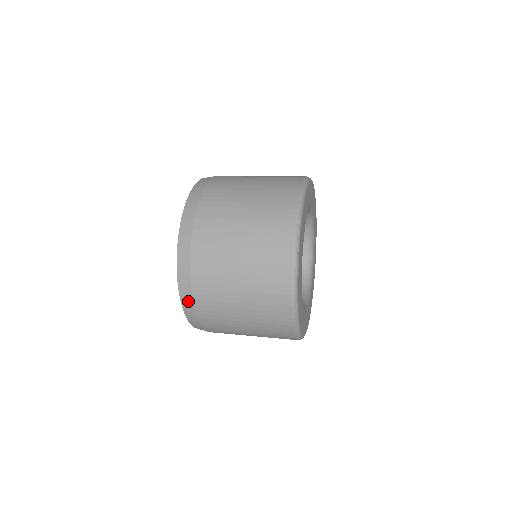
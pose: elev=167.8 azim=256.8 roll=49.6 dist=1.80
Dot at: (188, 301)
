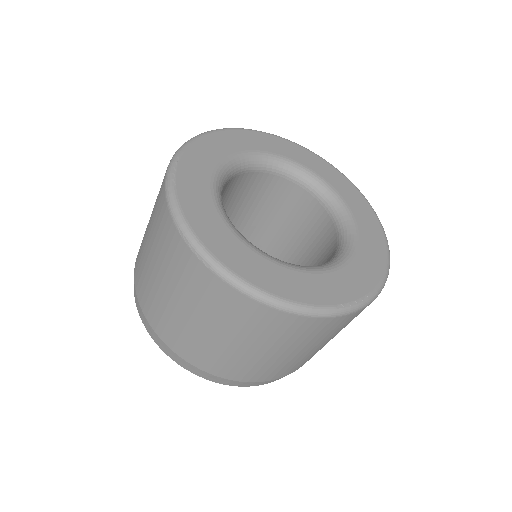
Dot at: (143, 318)
